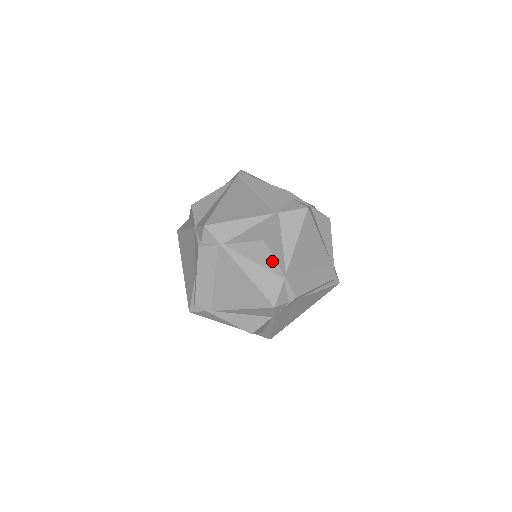
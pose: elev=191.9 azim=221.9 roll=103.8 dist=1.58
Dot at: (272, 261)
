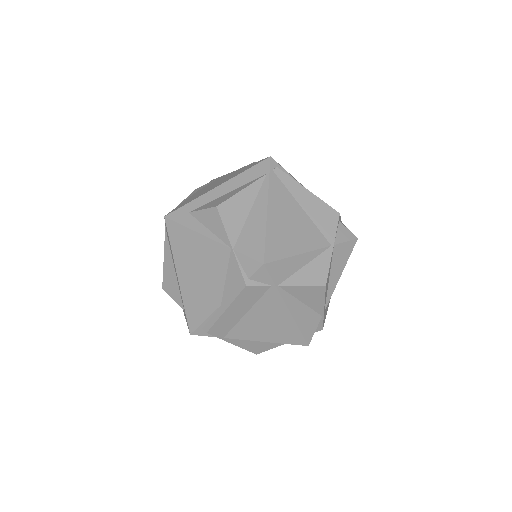
Dot at: (321, 302)
